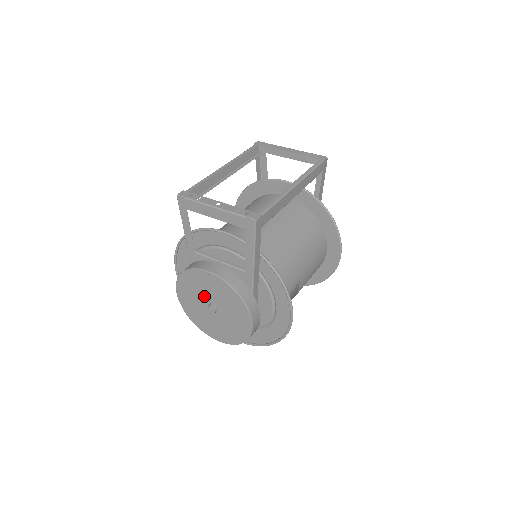
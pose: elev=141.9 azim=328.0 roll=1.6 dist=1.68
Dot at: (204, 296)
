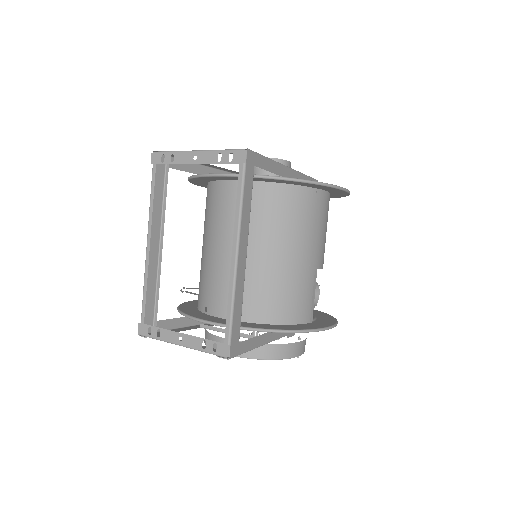
Dot at: occluded
